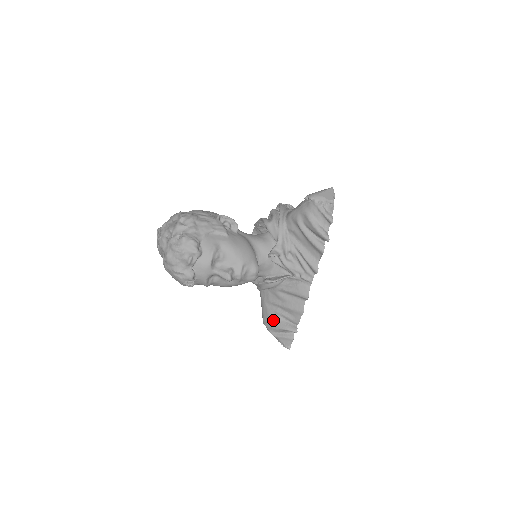
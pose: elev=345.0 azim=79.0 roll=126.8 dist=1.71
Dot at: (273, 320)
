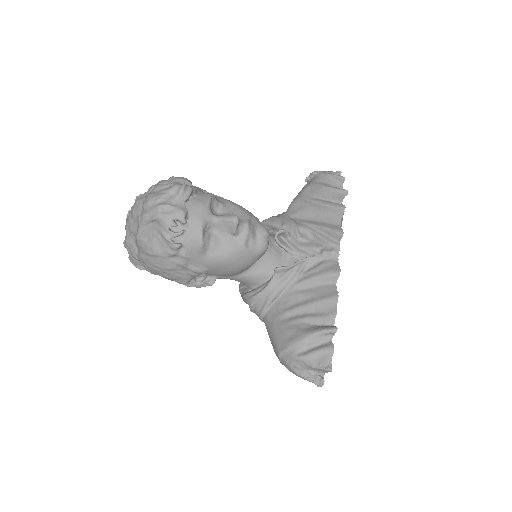
Dot at: (295, 332)
